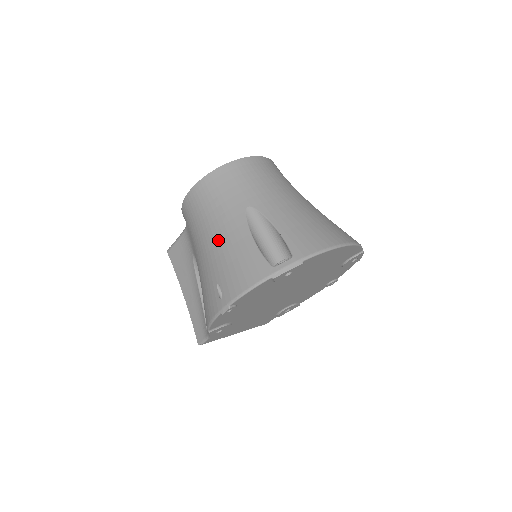
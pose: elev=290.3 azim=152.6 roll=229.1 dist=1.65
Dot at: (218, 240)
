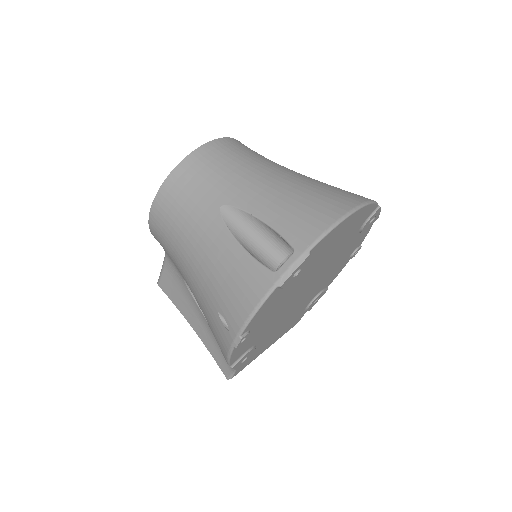
Dot at: (201, 259)
